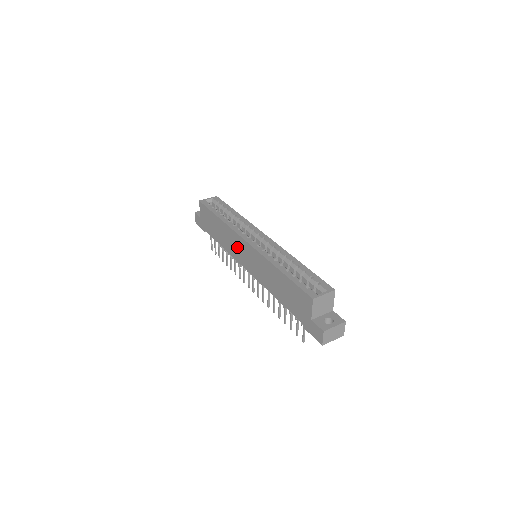
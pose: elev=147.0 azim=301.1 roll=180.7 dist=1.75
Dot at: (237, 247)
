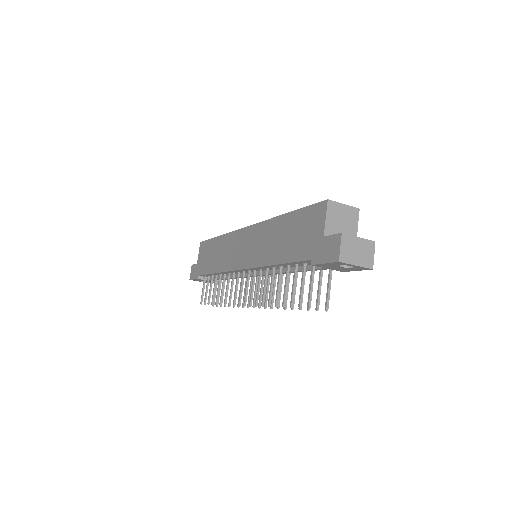
Dot at: (234, 249)
